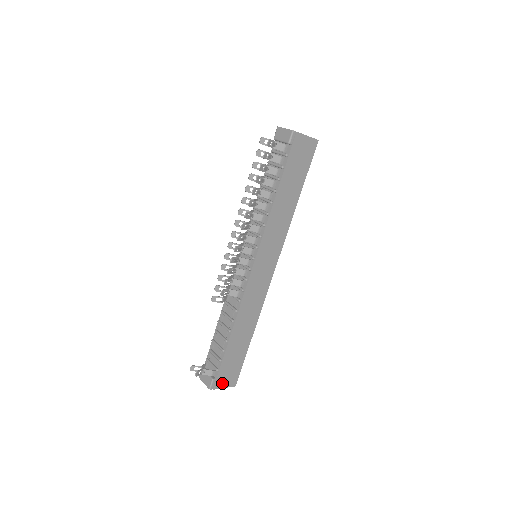
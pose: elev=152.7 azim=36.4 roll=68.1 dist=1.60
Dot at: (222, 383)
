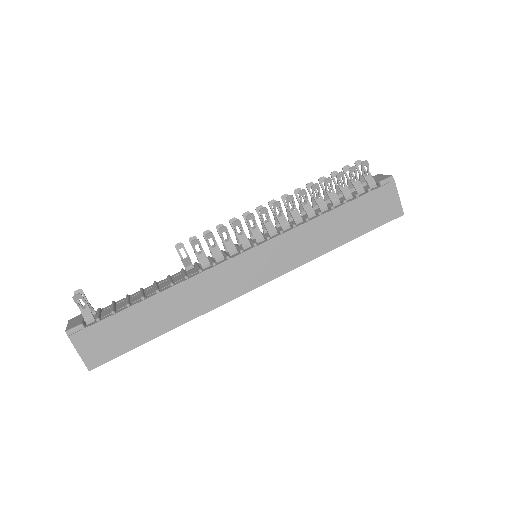
Dot at: (84, 343)
